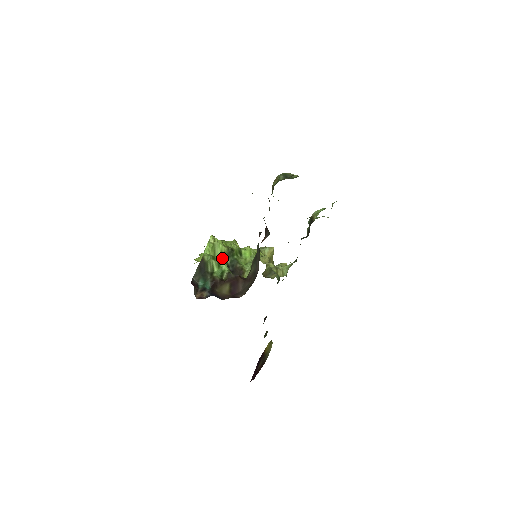
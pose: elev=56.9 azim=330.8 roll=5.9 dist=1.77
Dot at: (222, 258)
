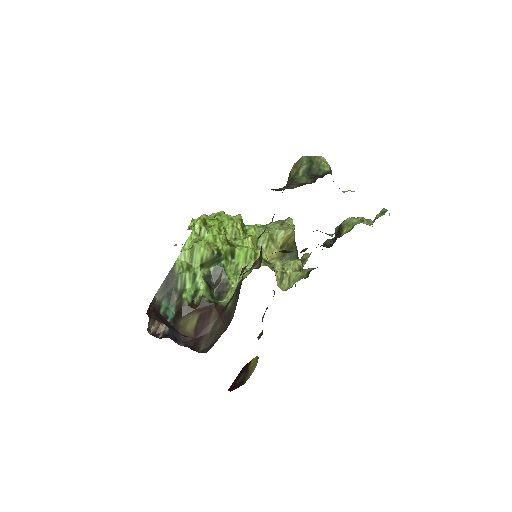
Dot at: (202, 266)
